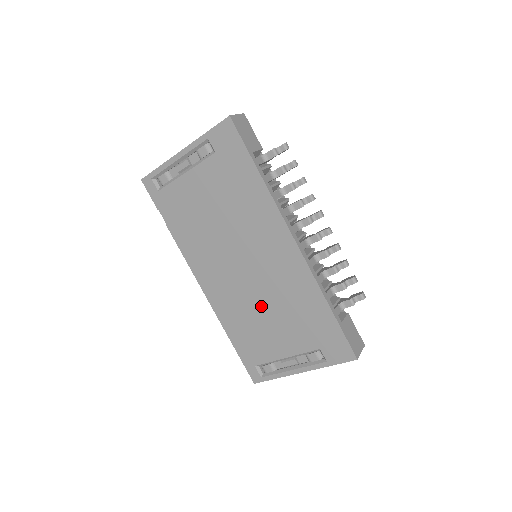
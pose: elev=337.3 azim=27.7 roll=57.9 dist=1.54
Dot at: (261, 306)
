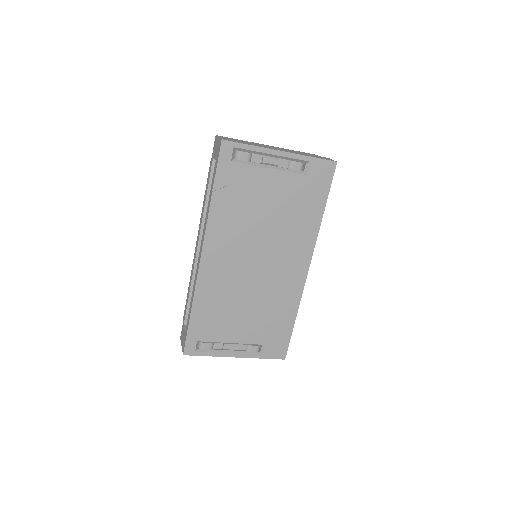
Dot at: (245, 298)
